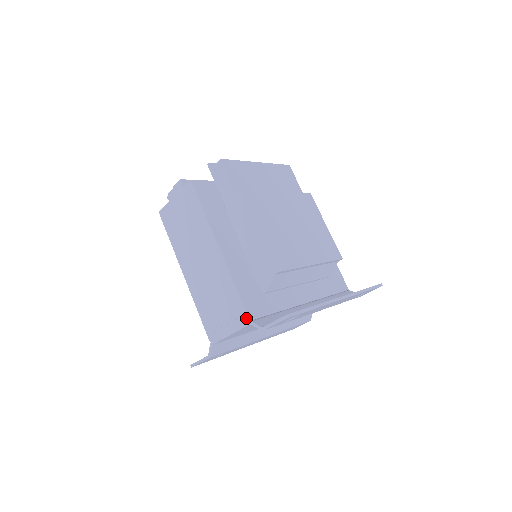
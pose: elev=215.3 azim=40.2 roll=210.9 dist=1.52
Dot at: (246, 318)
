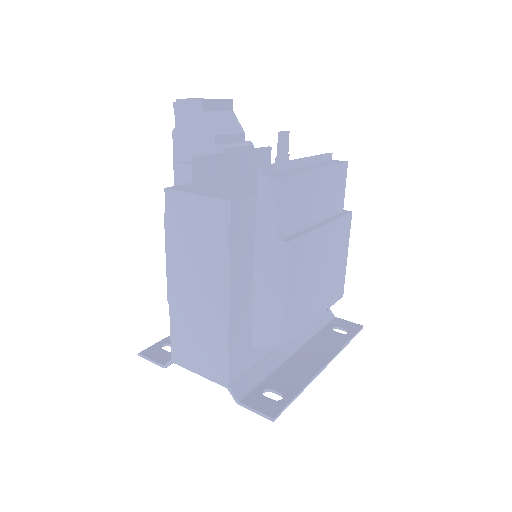
Dot at: (225, 380)
